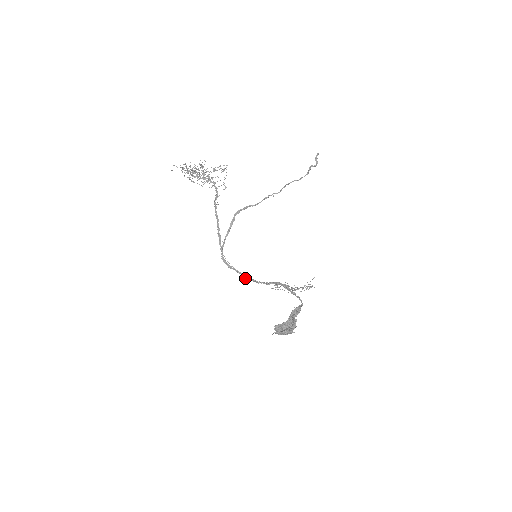
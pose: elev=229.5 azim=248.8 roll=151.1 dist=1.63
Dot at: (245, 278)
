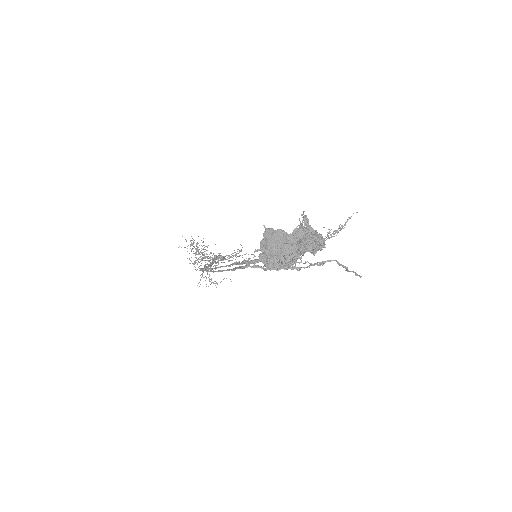
Dot at: occluded
